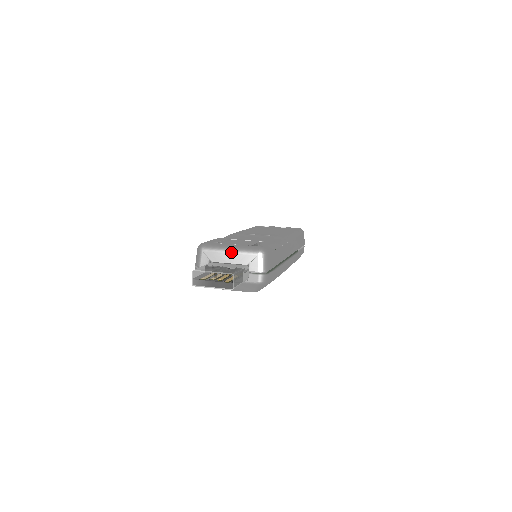
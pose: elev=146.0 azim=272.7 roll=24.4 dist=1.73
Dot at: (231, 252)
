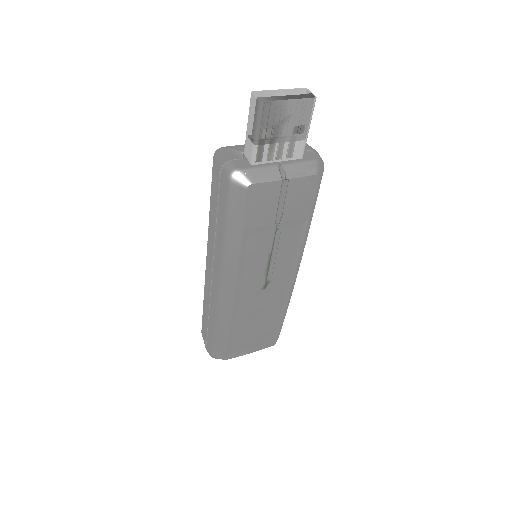
Dot at: occluded
